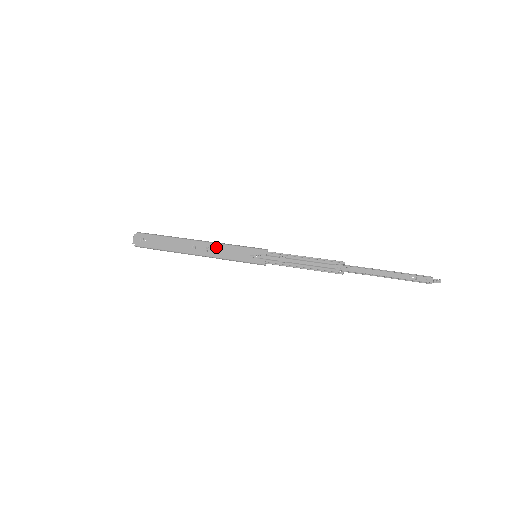
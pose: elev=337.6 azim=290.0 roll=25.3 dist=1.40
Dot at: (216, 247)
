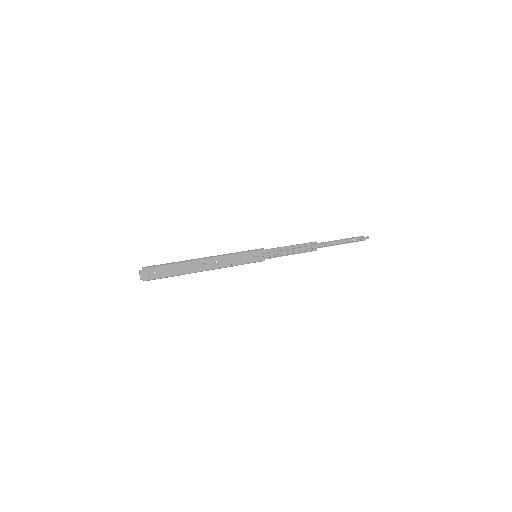
Dot at: (223, 259)
